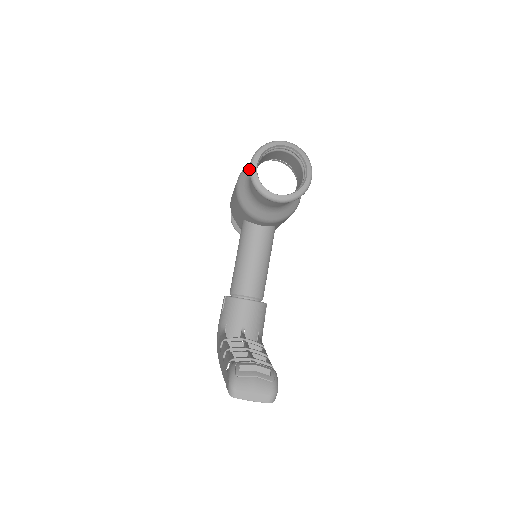
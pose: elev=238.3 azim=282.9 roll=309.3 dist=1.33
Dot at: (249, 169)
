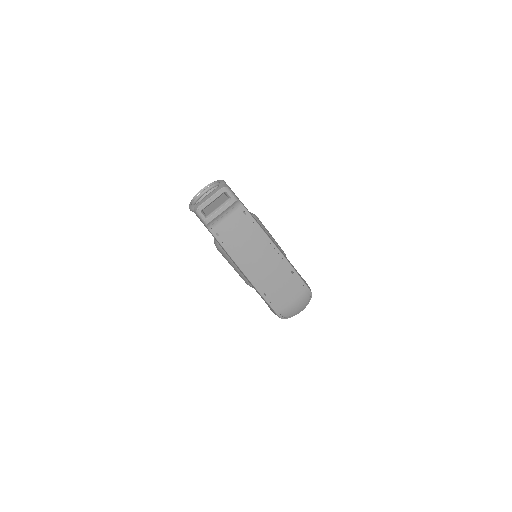
Dot at: occluded
